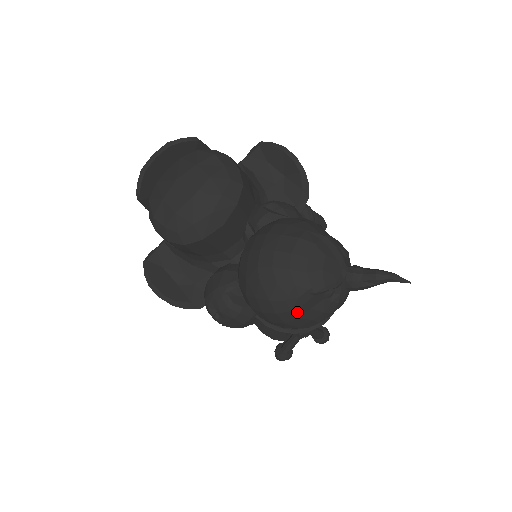
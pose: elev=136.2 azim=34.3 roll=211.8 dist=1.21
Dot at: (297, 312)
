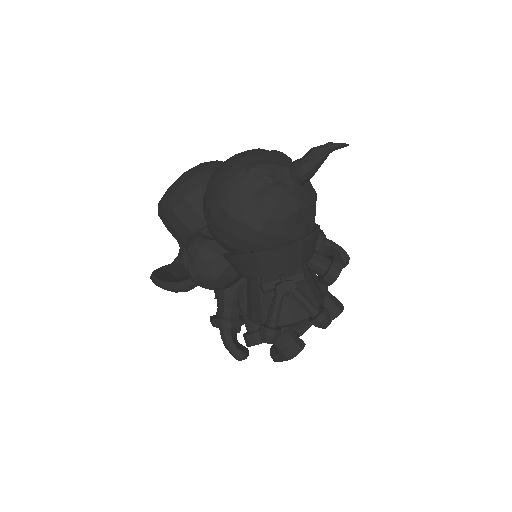
Dot at: (237, 195)
